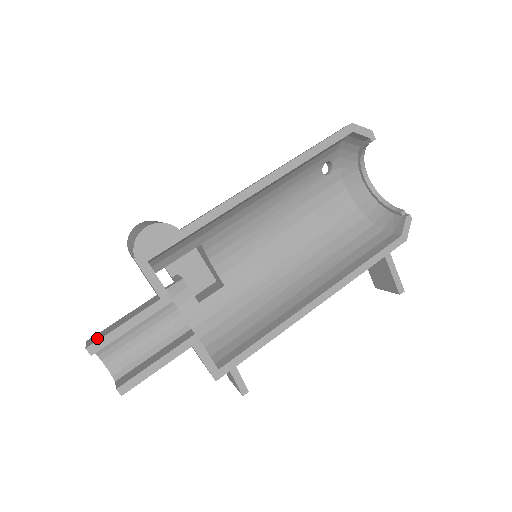
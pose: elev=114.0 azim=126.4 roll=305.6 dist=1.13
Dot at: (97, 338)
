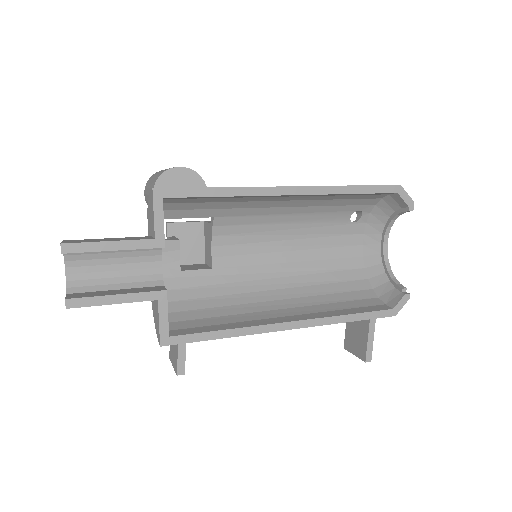
Dot at: (76, 241)
